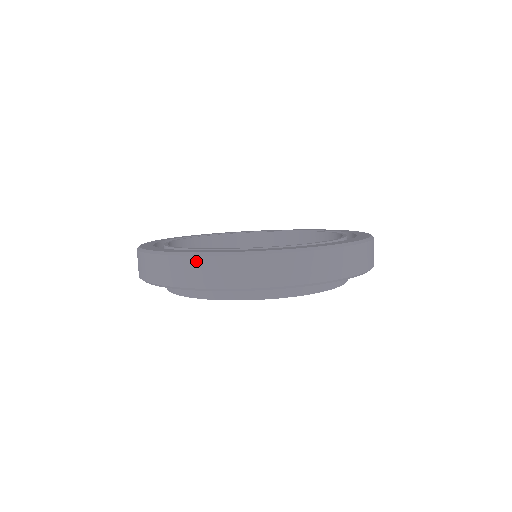
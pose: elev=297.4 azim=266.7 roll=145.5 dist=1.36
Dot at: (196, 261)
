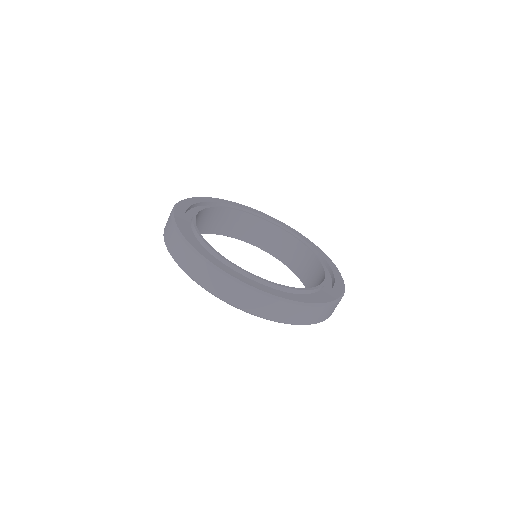
Dot at: (176, 236)
